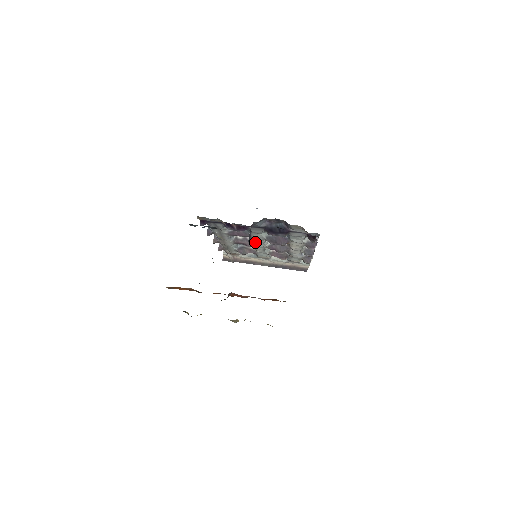
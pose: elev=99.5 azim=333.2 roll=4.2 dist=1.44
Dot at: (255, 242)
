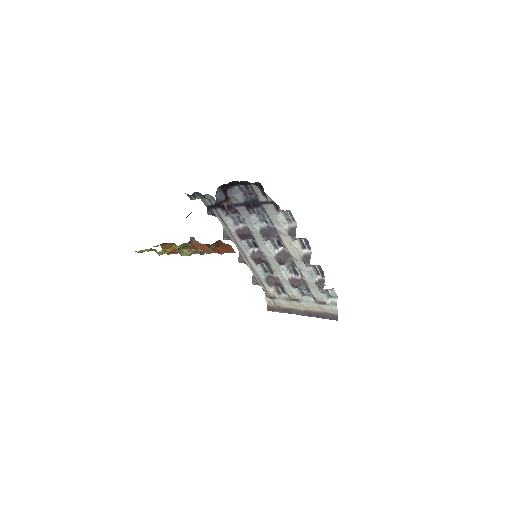
Dot at: (262, 249)
